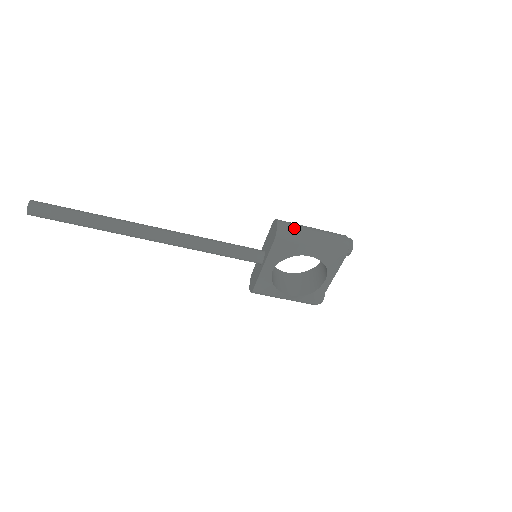
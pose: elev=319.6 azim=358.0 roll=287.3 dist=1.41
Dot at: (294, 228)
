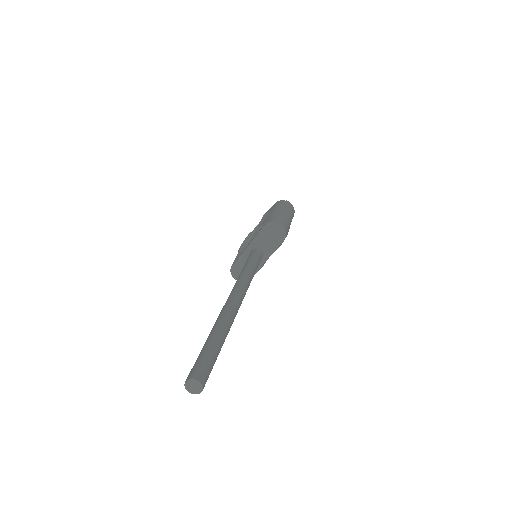
Dot at: (285, 221)
